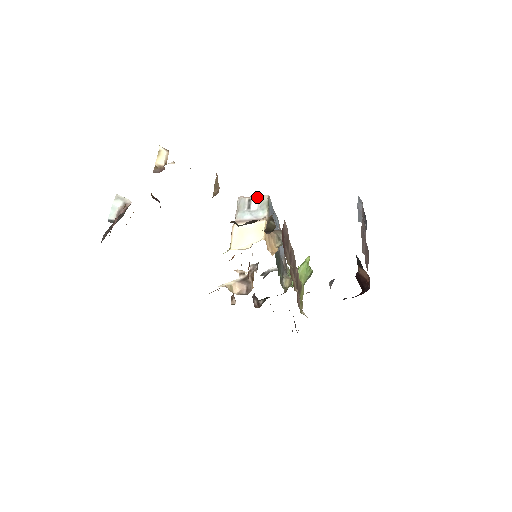
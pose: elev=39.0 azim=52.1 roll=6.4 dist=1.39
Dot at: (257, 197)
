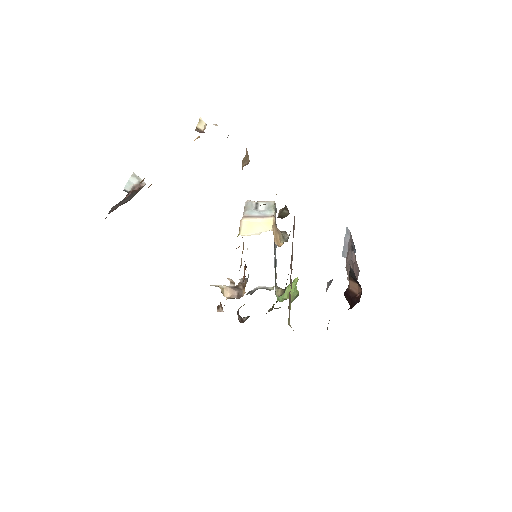
Dot at: (264, 202)
